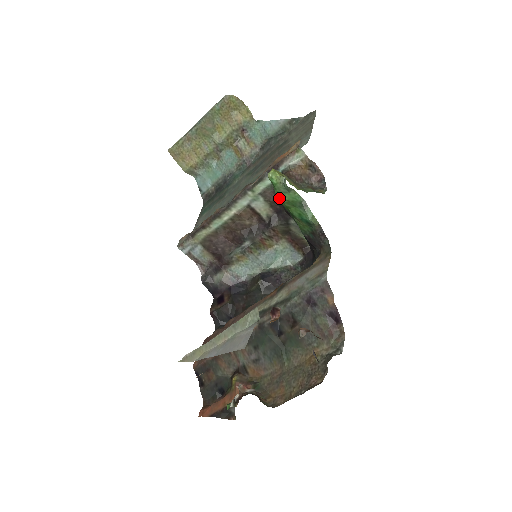
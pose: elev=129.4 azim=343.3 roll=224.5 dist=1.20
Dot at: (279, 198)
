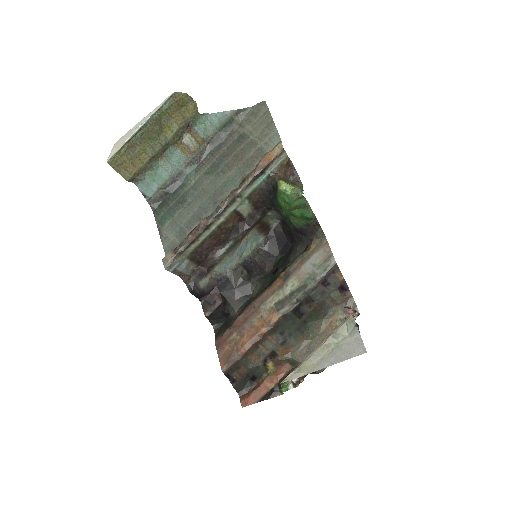
Dot at: (287, 205)
